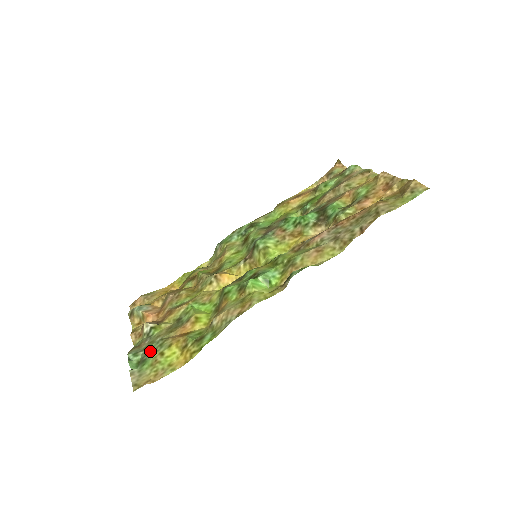
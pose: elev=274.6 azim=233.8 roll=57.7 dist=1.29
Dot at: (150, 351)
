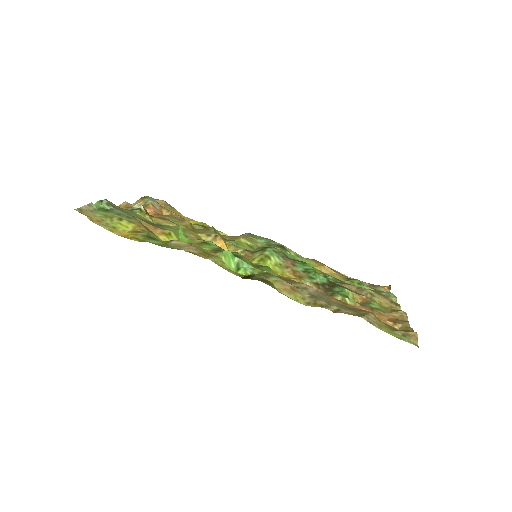
Dot at: (118, 212)
